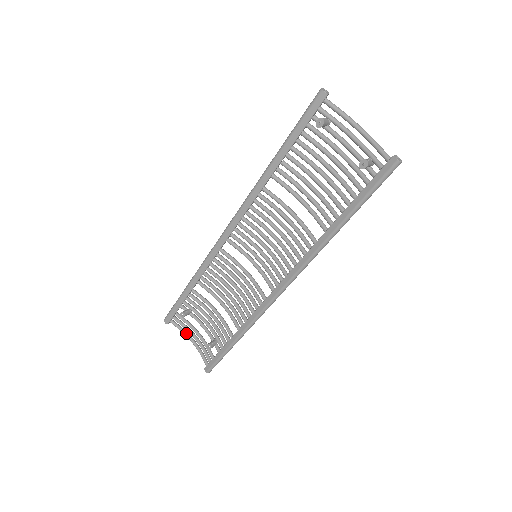
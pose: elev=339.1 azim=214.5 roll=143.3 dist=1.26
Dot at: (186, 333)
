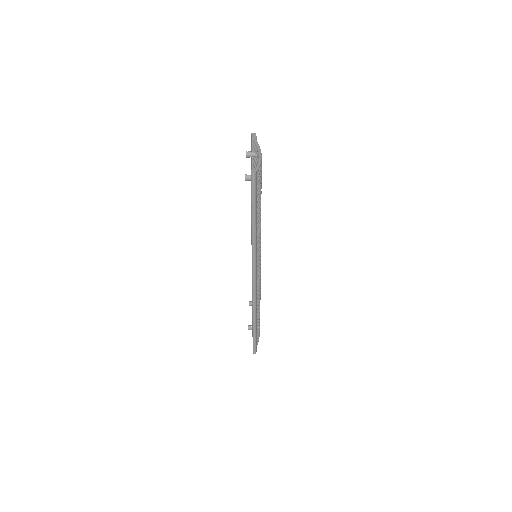
Dot at: occluded
